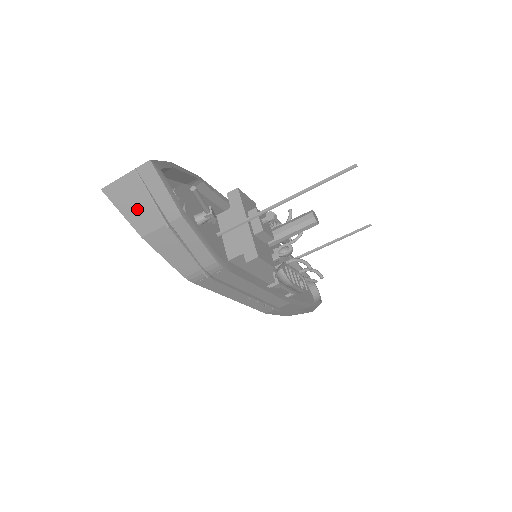
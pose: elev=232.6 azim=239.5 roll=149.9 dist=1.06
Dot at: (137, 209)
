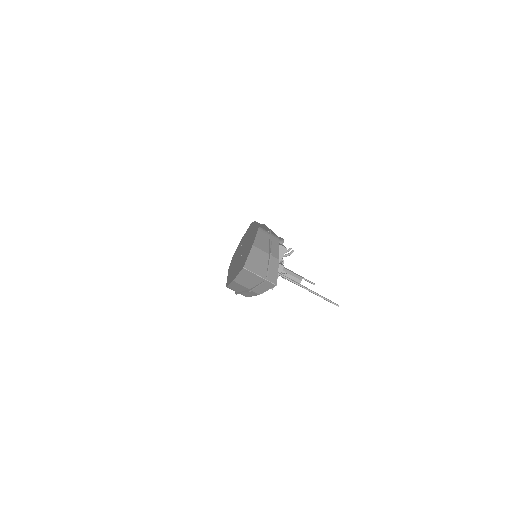
Dot at: (247, 280)
